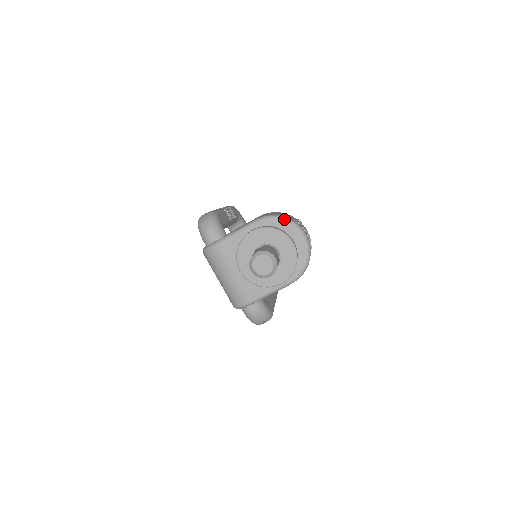
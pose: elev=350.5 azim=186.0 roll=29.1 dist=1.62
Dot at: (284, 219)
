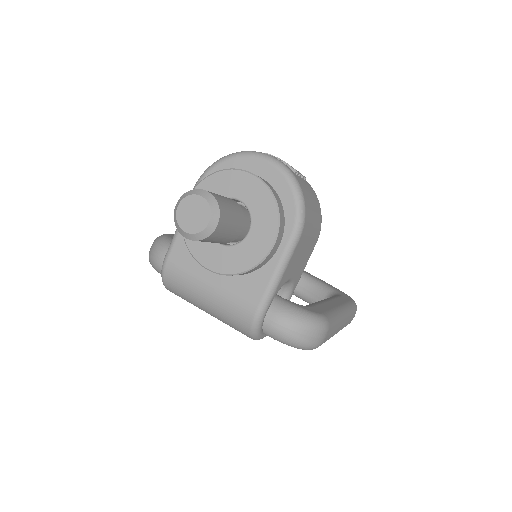
Dot at: (224, 158)
